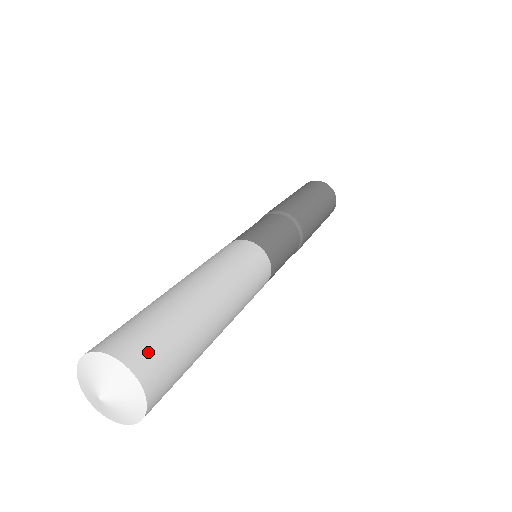
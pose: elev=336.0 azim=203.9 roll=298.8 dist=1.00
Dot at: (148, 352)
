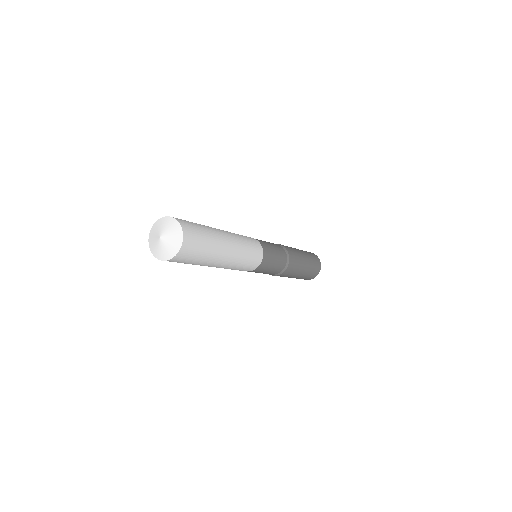
Dot at: (191, 229)
